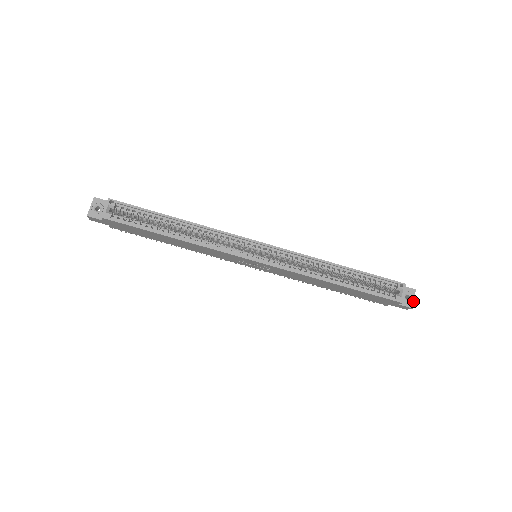
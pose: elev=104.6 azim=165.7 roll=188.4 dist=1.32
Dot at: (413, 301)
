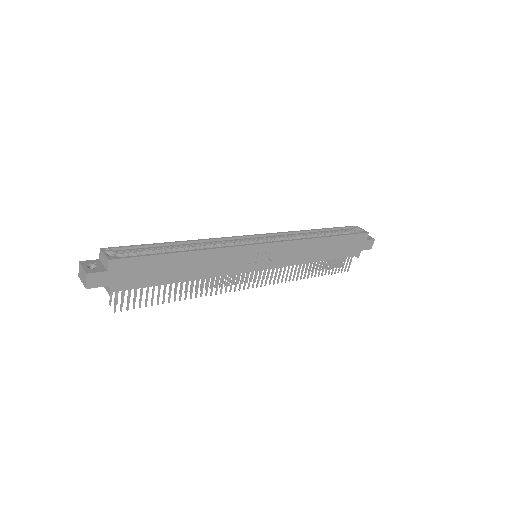
Dot at: (370, 236)
